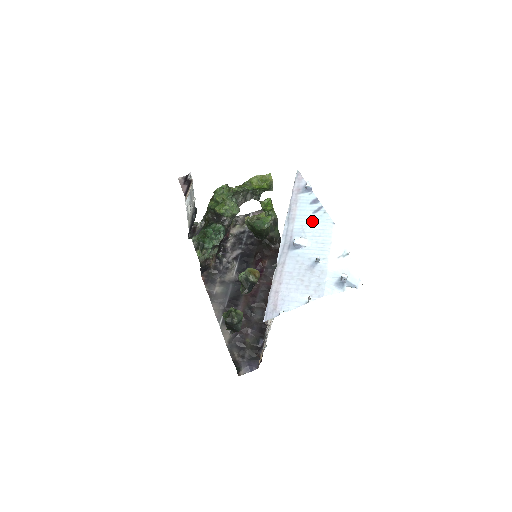
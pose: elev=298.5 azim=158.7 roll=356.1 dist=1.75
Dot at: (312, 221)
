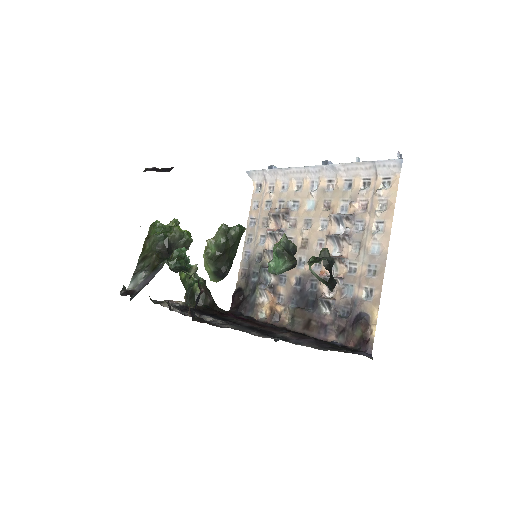
Dot at: occluded
